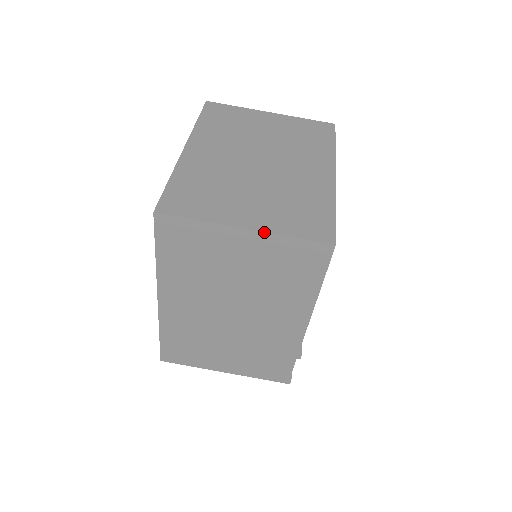
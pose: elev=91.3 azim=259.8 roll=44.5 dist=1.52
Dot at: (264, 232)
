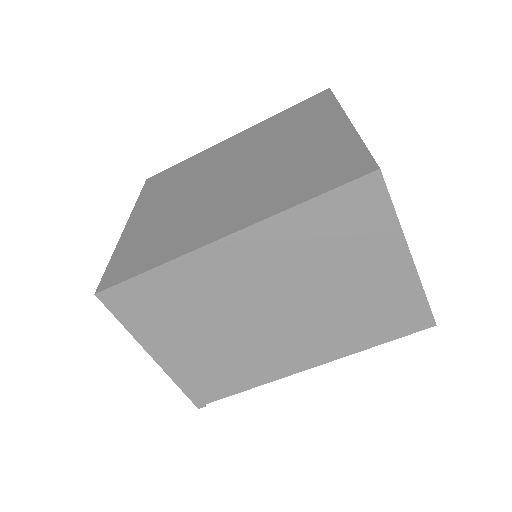
Dot at: (417, 272)
